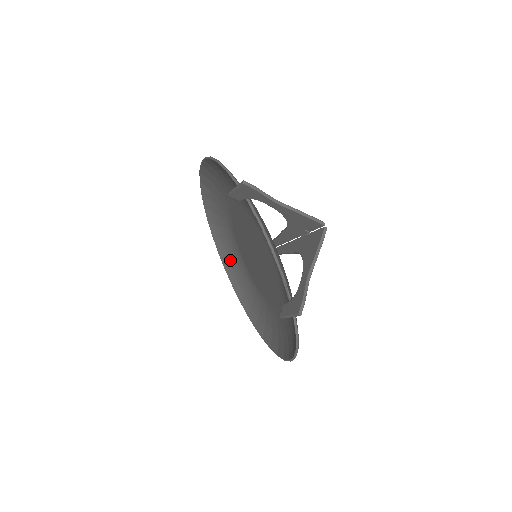
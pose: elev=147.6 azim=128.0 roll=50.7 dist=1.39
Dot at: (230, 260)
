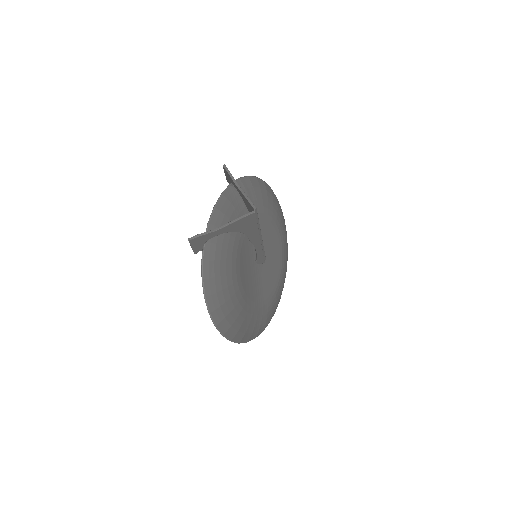
Dot at: occluded
